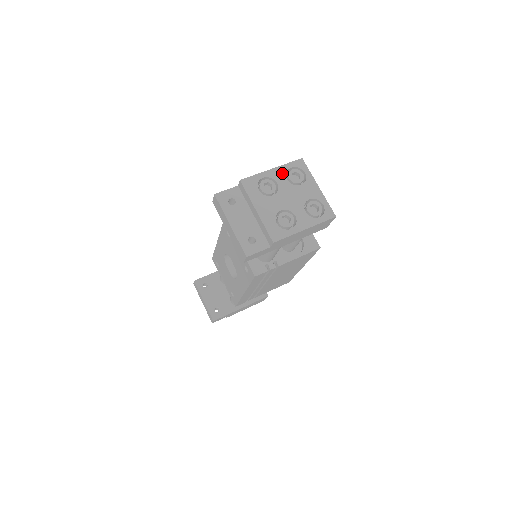
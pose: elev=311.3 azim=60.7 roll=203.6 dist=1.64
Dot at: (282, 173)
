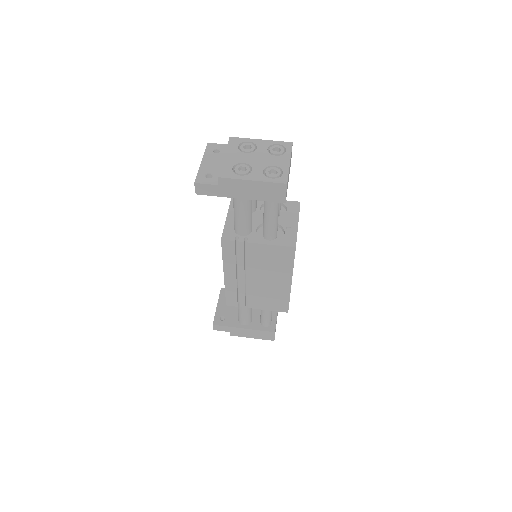
Dot at: (267, 144)
